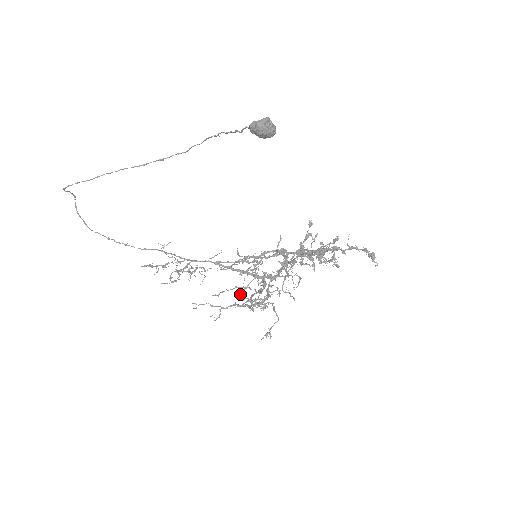
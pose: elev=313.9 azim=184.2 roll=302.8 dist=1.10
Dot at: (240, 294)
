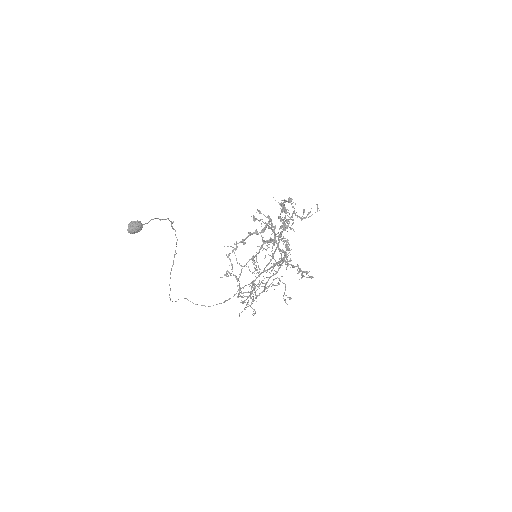
Dot at: (243, 293)
